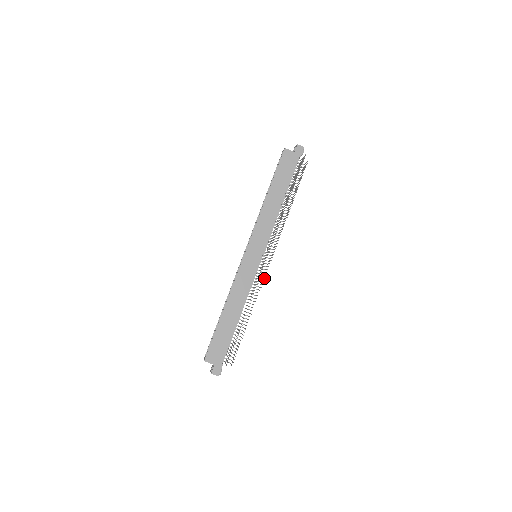
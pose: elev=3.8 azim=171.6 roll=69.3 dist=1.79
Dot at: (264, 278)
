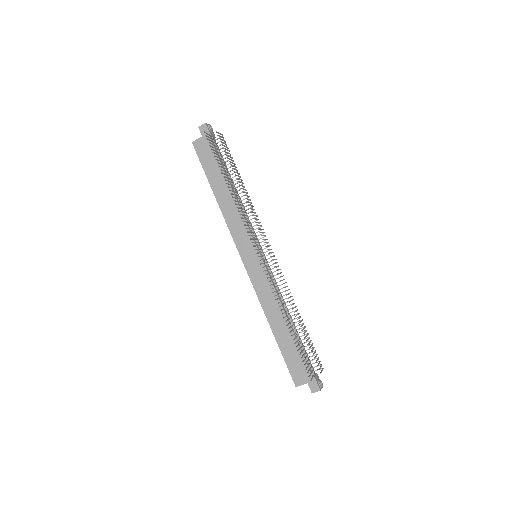
Dot at: occluded
